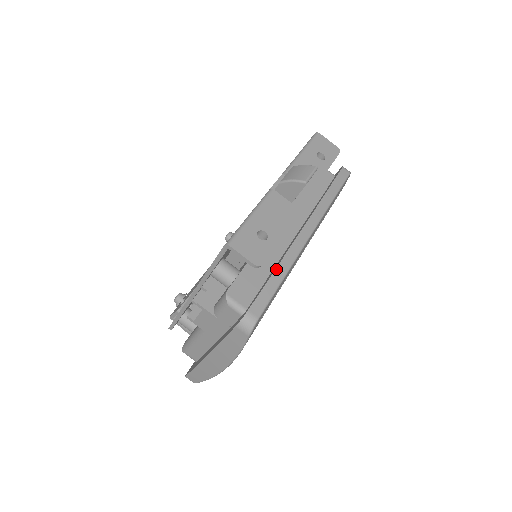
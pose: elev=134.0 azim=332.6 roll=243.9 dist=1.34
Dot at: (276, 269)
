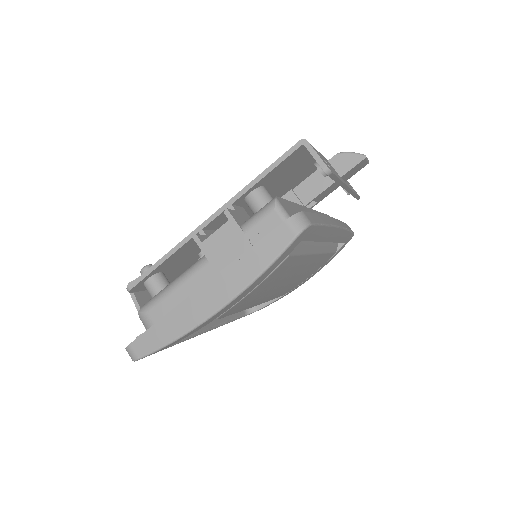
Dot at: (320, 214)
